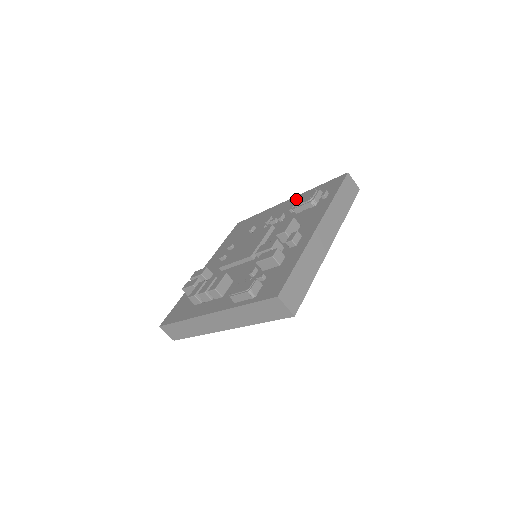
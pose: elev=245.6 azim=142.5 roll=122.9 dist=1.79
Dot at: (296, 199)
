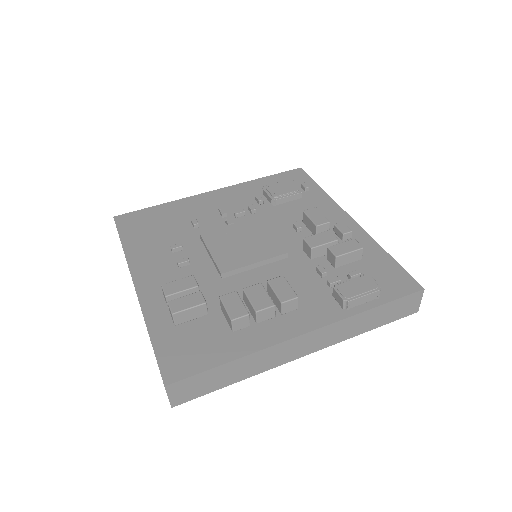
Dot at: (238, 189)
